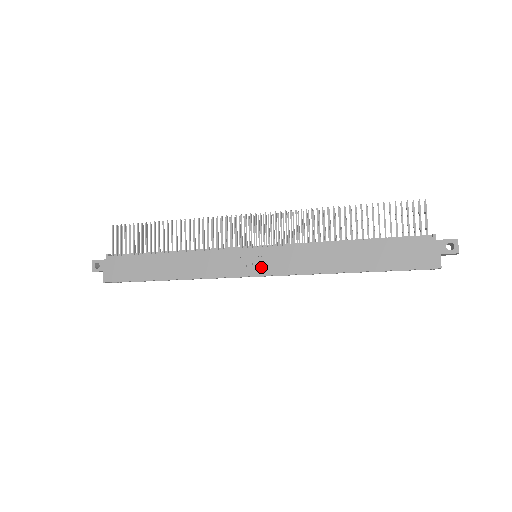
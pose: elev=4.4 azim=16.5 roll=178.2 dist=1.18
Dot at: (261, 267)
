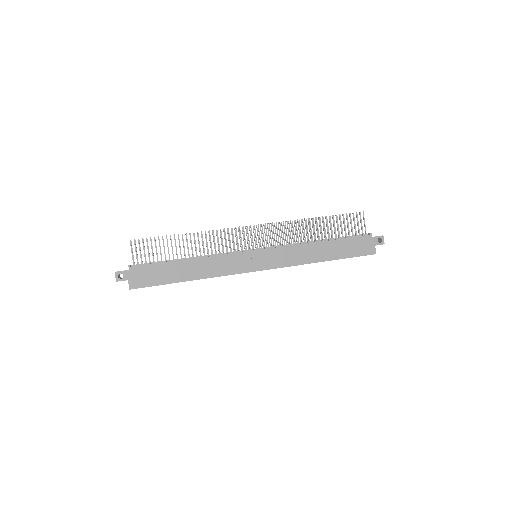
Dot at: (264, 264)
